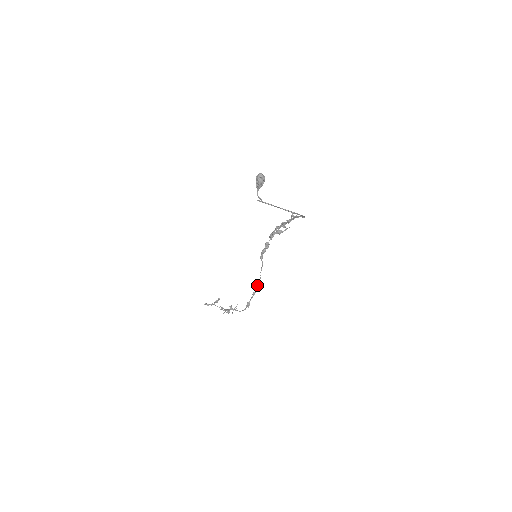
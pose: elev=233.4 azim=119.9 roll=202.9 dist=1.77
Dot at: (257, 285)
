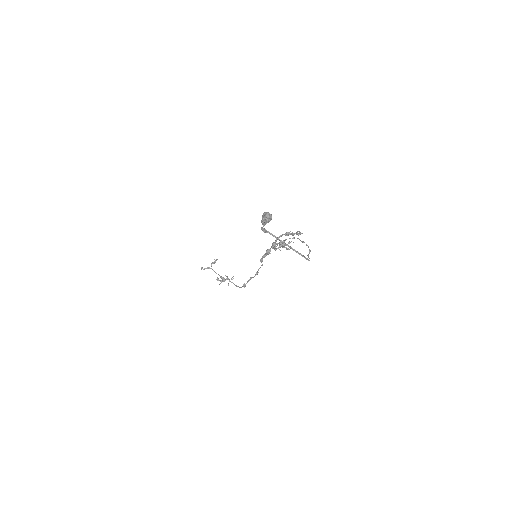
Dot at: occluded
